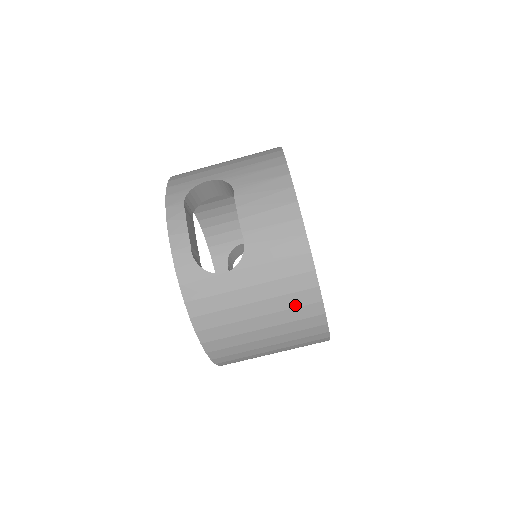
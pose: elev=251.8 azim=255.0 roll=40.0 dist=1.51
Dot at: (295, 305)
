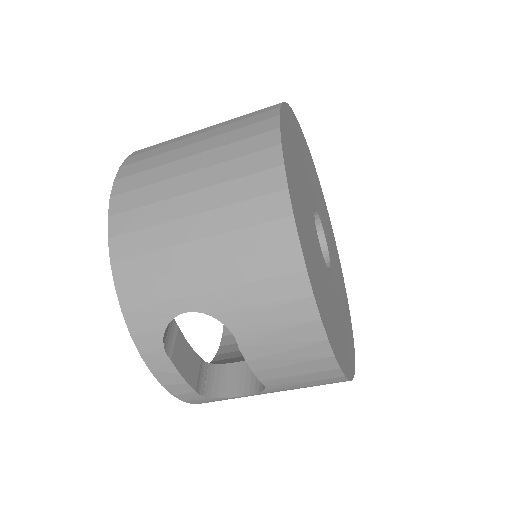
Dot at: occluded
